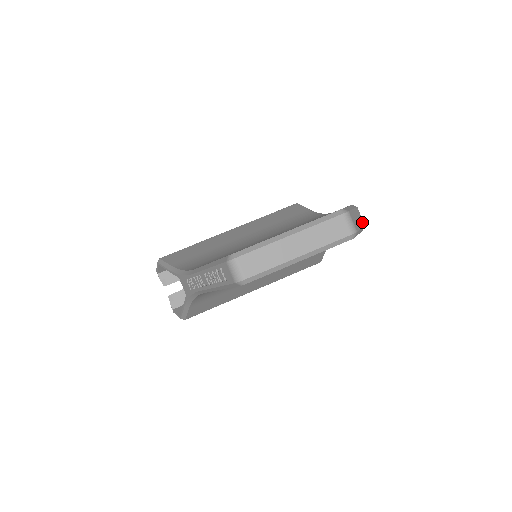
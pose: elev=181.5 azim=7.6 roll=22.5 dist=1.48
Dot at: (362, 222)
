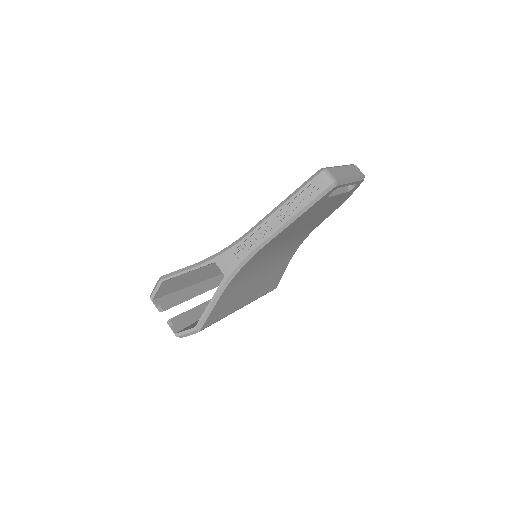
Dot at: occluded
